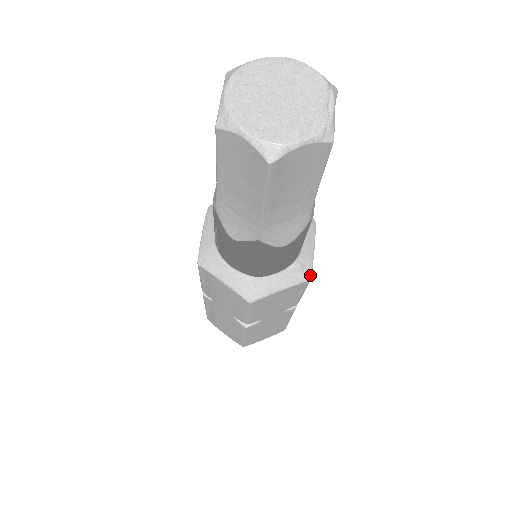
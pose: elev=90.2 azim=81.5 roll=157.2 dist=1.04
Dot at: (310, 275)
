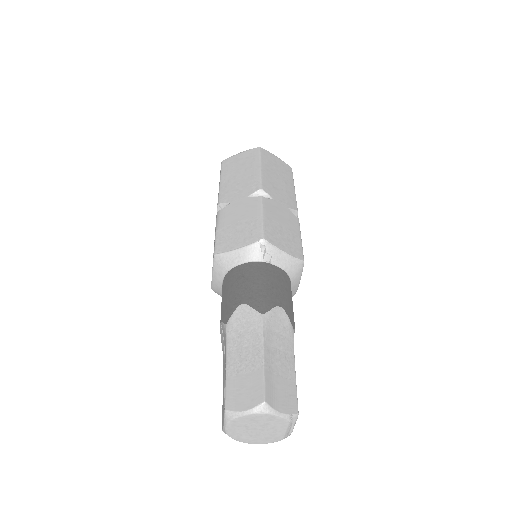
Dot at: occluded
